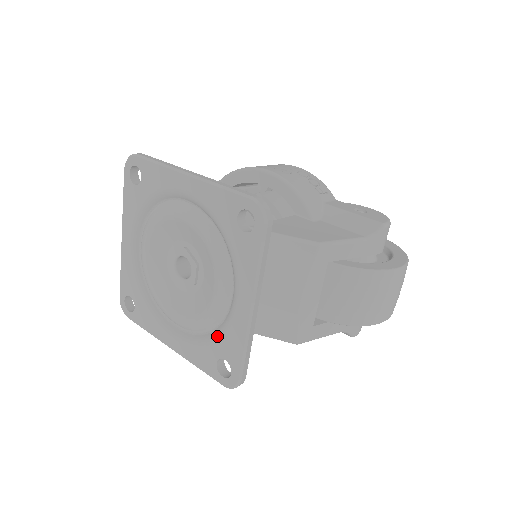
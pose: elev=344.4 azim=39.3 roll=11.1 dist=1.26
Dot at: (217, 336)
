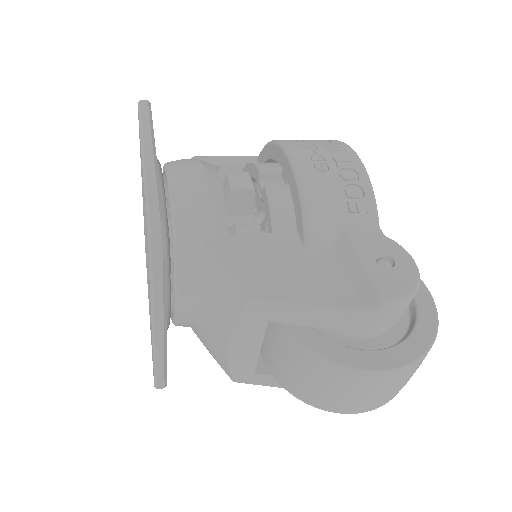
Dot at: occluded
